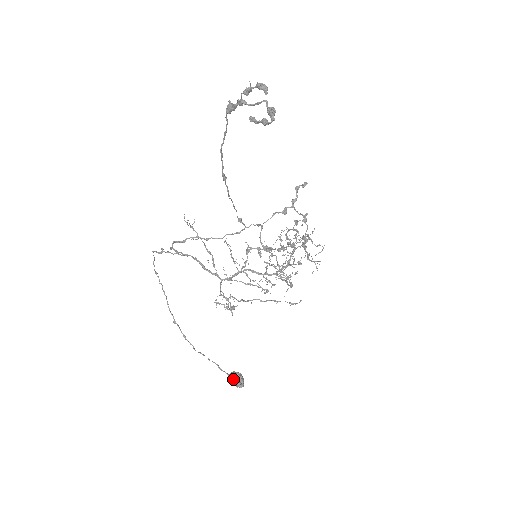
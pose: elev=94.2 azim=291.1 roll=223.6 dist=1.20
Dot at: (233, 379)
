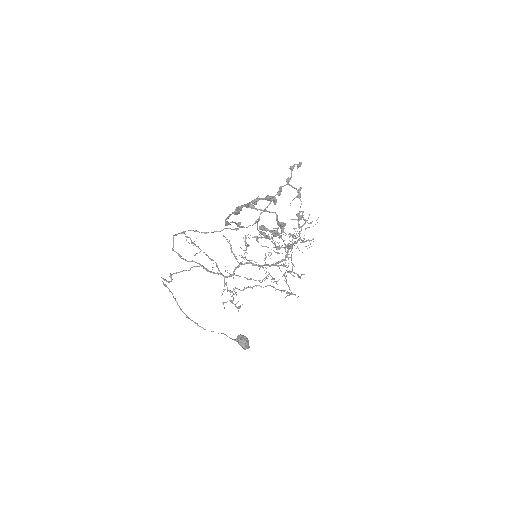
Dot at: (240, 344)
